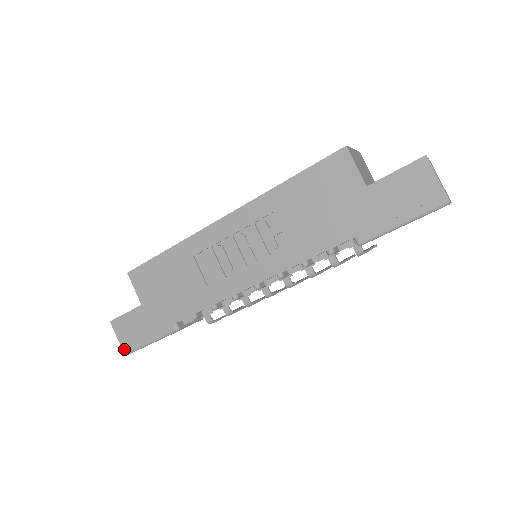
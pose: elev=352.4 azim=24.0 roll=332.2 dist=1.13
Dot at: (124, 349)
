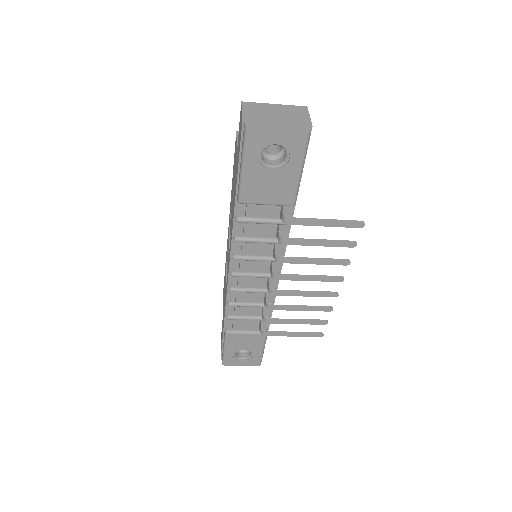
Dot at: occluded
